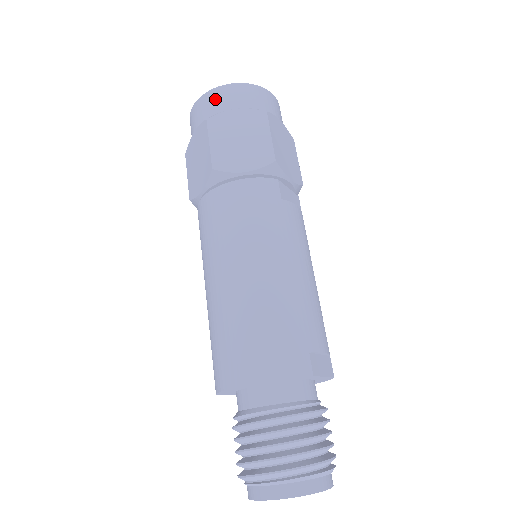
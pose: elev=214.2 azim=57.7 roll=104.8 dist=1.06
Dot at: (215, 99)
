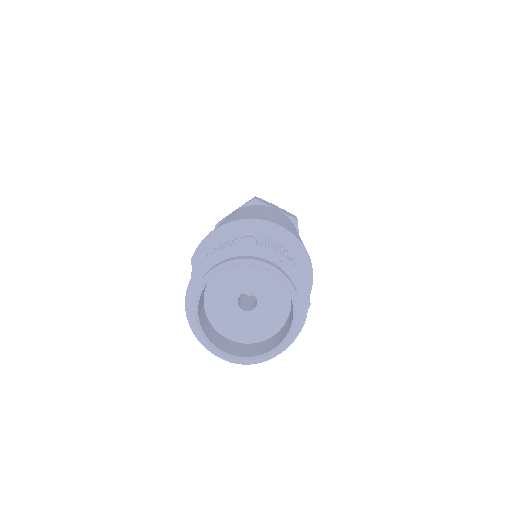
Dot at: occluded
